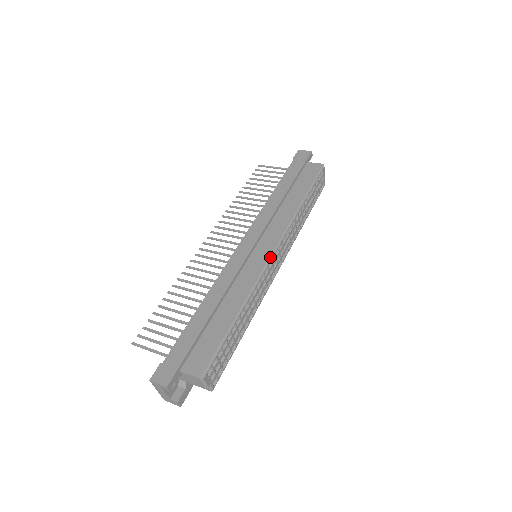
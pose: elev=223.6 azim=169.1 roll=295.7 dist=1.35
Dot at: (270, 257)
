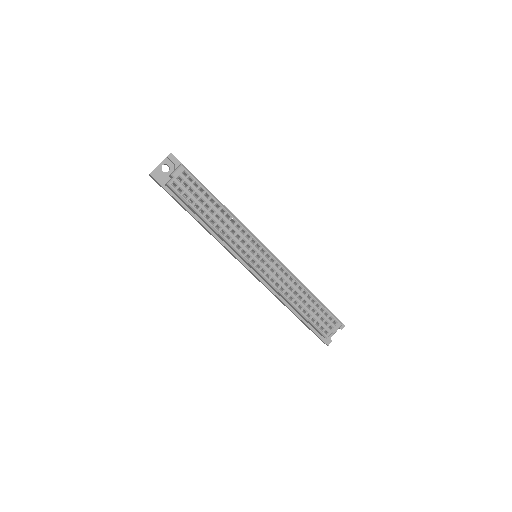
Dot at: (264, 246)
